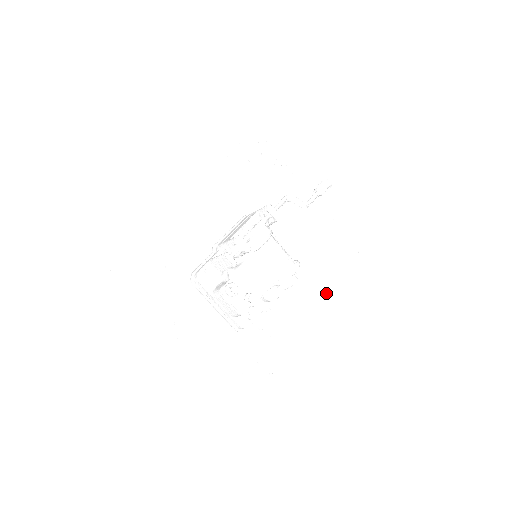
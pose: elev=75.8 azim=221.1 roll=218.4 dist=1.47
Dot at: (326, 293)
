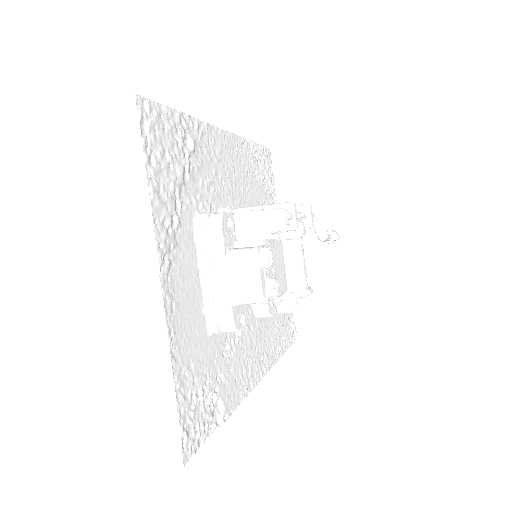
Dot at: (273, 359)
